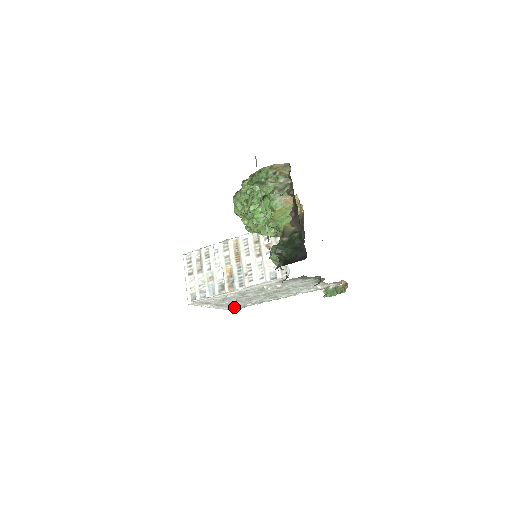
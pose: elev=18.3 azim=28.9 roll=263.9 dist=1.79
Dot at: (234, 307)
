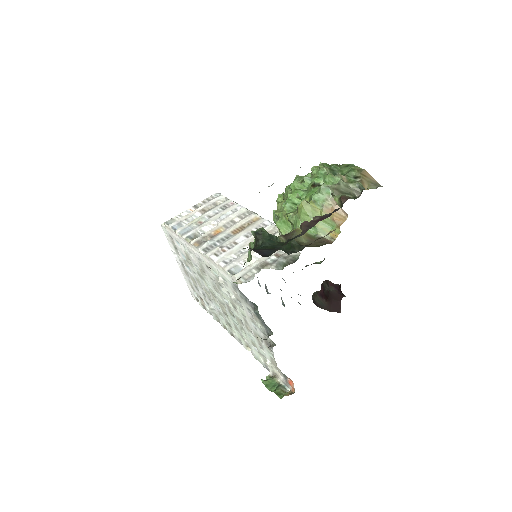
Dot at: occluded
